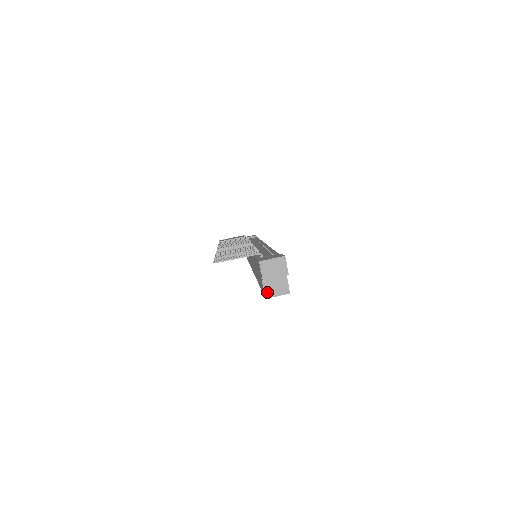
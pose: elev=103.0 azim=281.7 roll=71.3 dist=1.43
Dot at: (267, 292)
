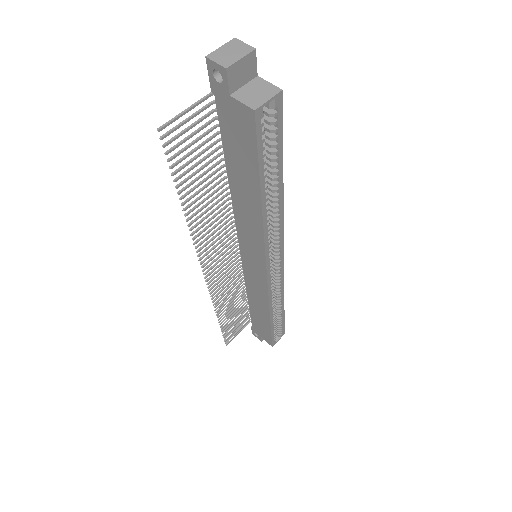
Dot at: (250, 104)
